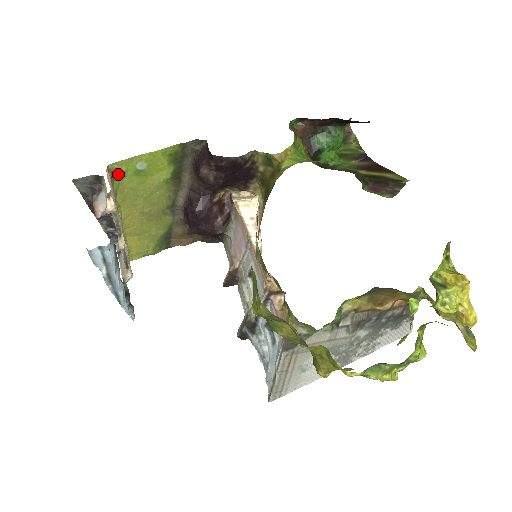
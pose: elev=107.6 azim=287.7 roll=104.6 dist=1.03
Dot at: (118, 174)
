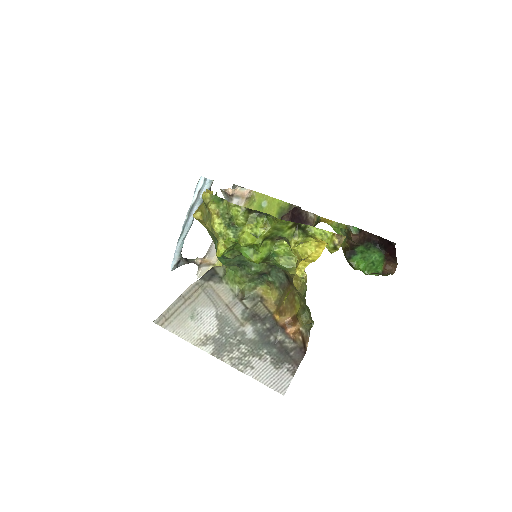
Dot at: (252, 200)
